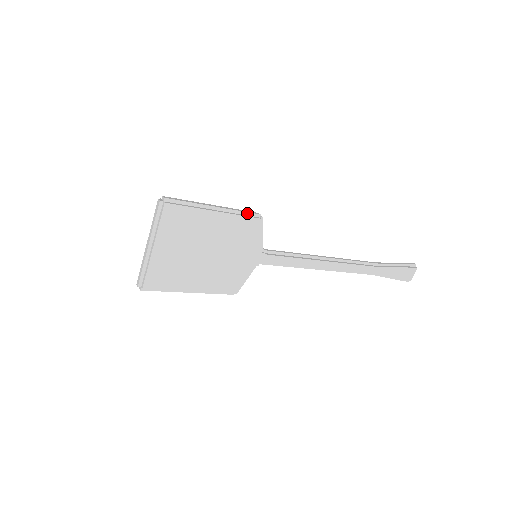
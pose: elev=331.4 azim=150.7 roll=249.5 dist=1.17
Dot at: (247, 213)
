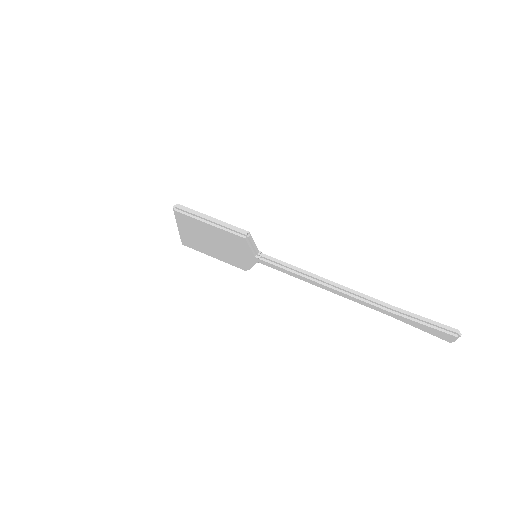
Dot at: (235, 231)
